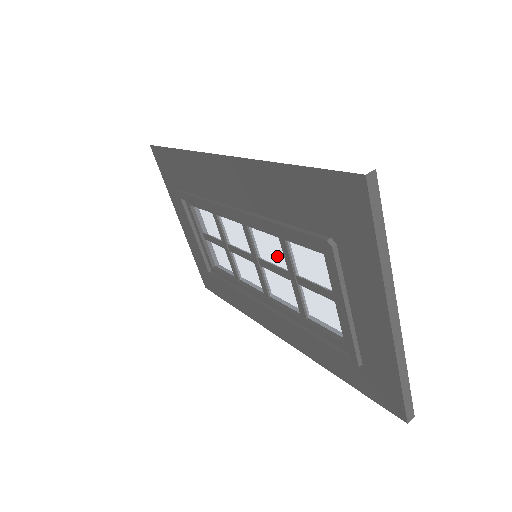
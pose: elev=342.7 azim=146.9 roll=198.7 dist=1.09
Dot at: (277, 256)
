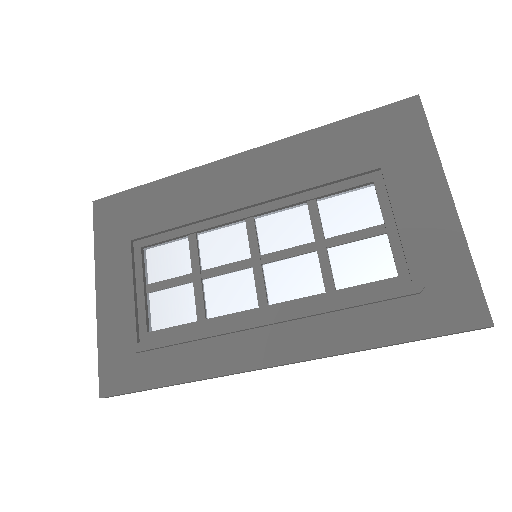
Dot at: (296, 233)
